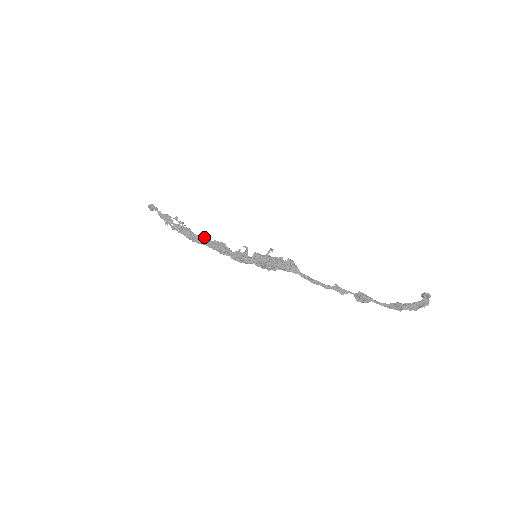
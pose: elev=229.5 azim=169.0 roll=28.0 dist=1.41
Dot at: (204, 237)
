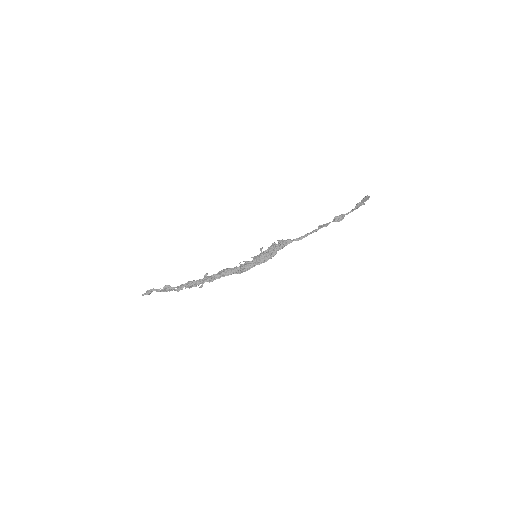
Dot at: occluded
